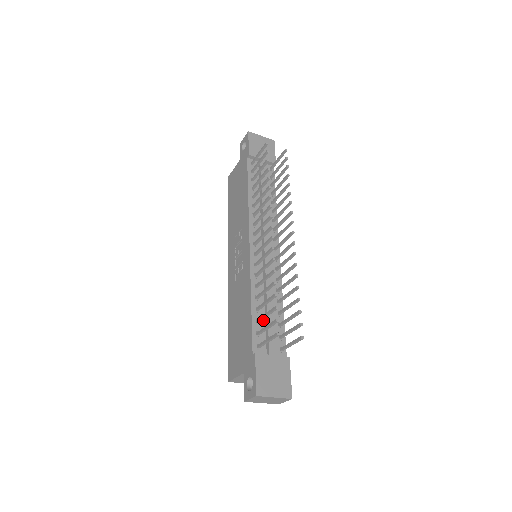
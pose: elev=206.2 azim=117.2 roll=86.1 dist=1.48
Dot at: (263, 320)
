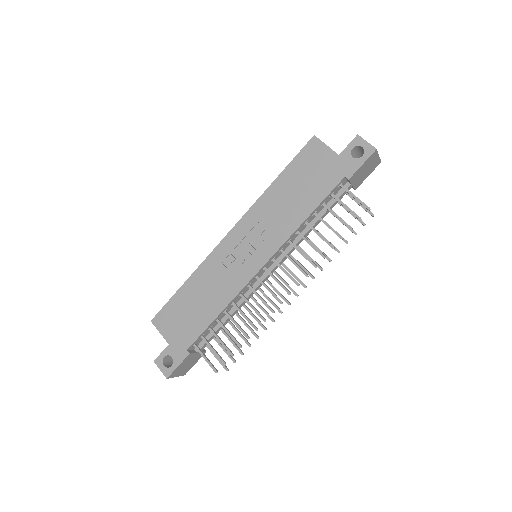
Dot at: (214, 326)
